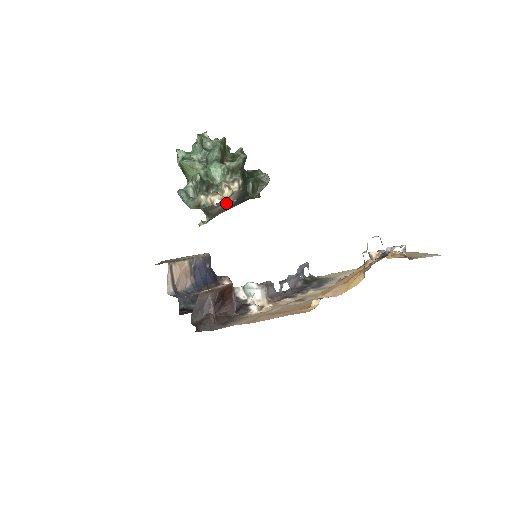
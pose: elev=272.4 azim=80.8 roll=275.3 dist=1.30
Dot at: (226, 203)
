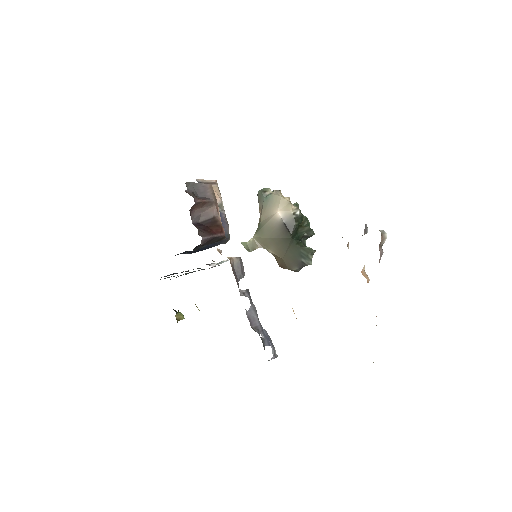
Dot at: (278, 214)
